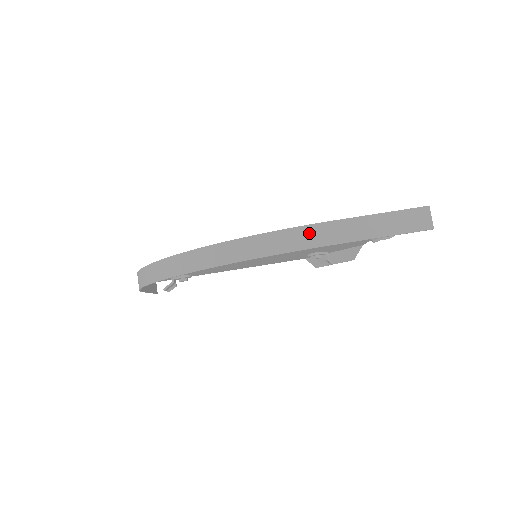
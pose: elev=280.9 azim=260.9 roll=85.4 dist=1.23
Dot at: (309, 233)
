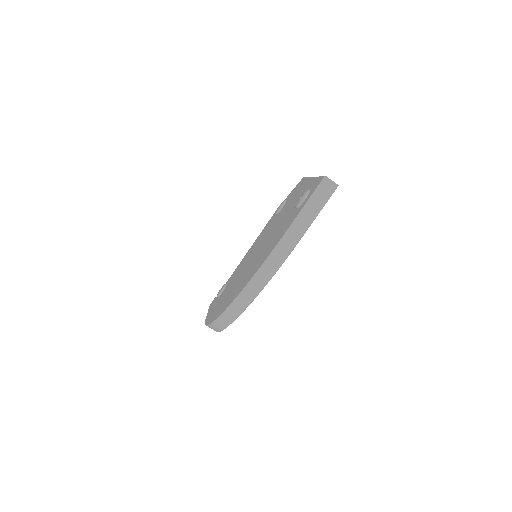
Dot at: (280, 250)
